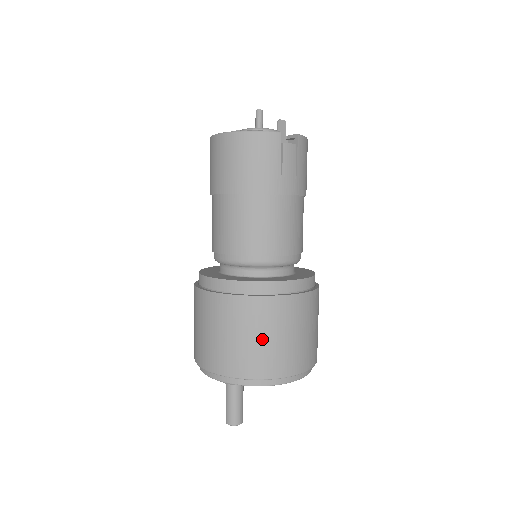
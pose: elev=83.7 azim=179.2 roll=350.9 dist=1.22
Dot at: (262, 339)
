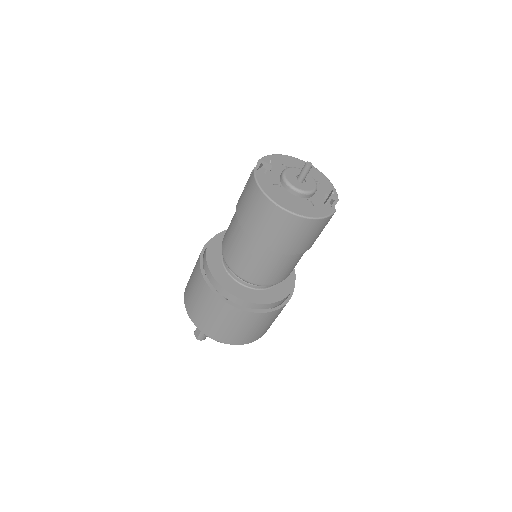
Dot at: occluded
